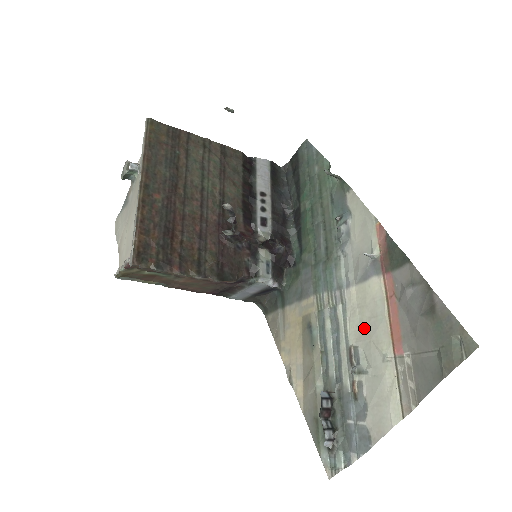
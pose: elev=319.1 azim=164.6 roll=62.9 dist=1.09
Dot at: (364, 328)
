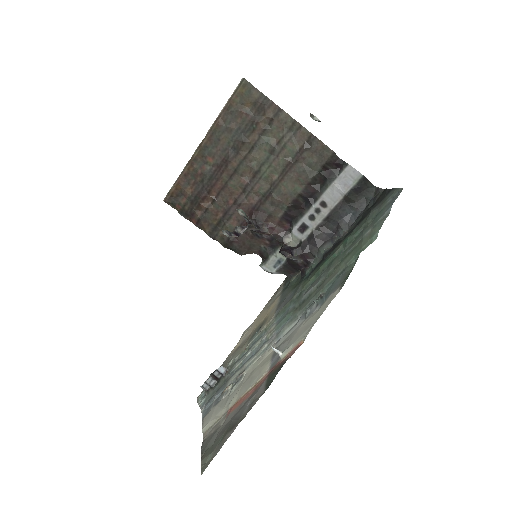
Dot at: (249, 376)
